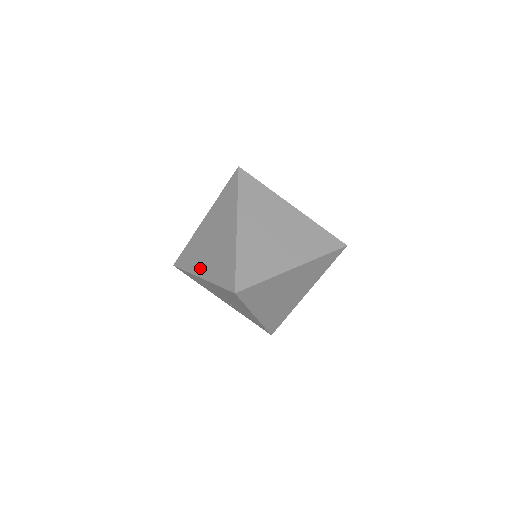
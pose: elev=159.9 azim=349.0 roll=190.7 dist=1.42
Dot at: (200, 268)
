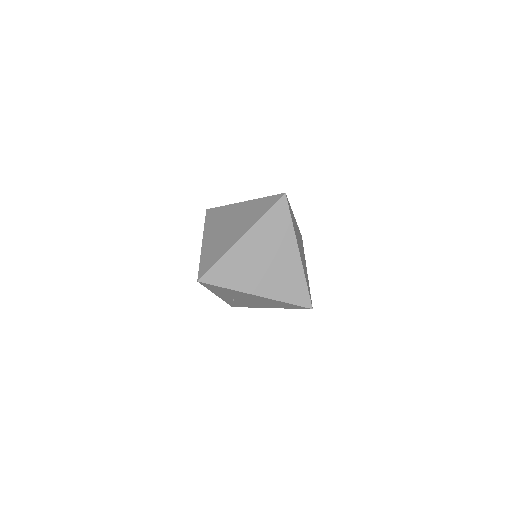
Dot at: (254, 287)
